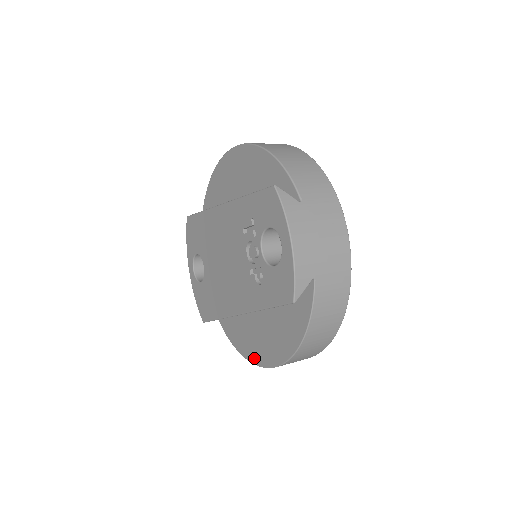
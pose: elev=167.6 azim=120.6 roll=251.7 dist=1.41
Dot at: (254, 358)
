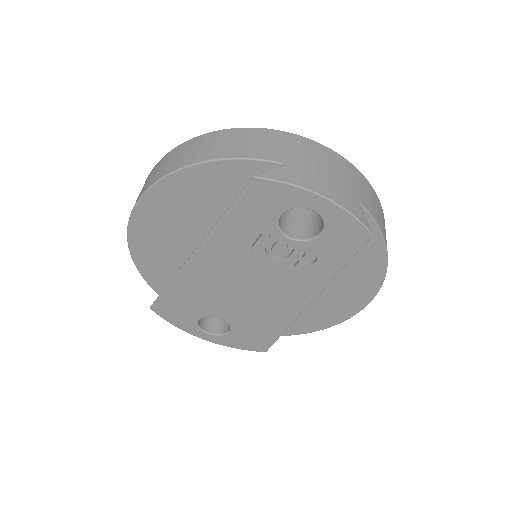
Dot at: (342, 317)
